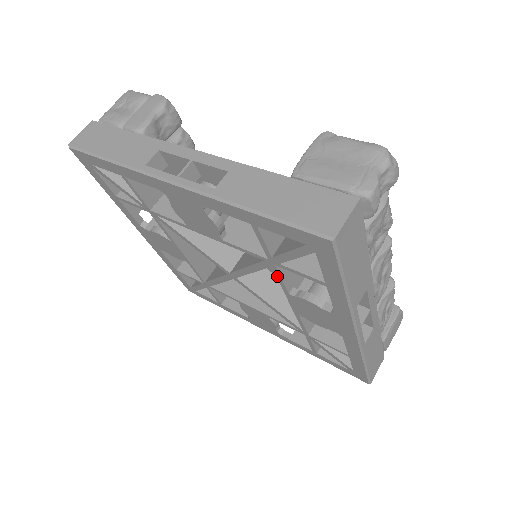
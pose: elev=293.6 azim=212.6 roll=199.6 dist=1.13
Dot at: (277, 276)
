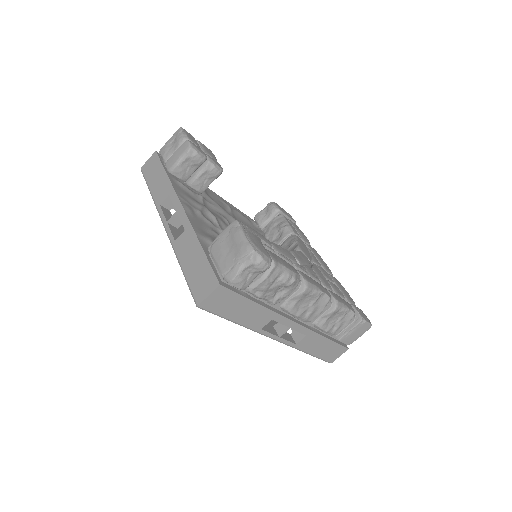
Dot at: occluded
